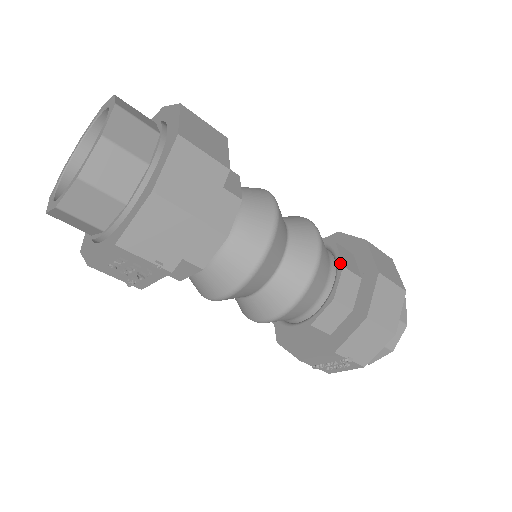
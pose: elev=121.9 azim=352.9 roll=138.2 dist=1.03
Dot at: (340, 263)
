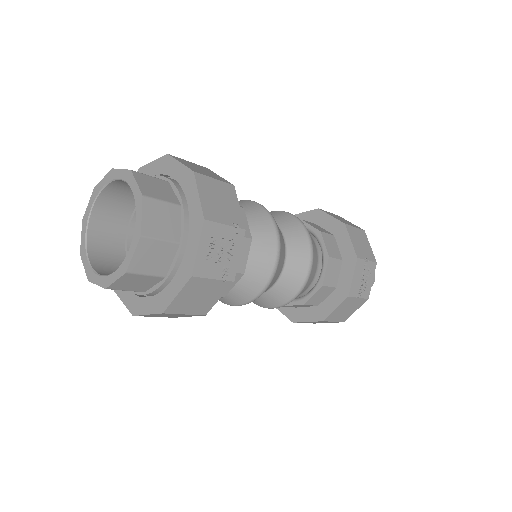
Dot at: occluded
